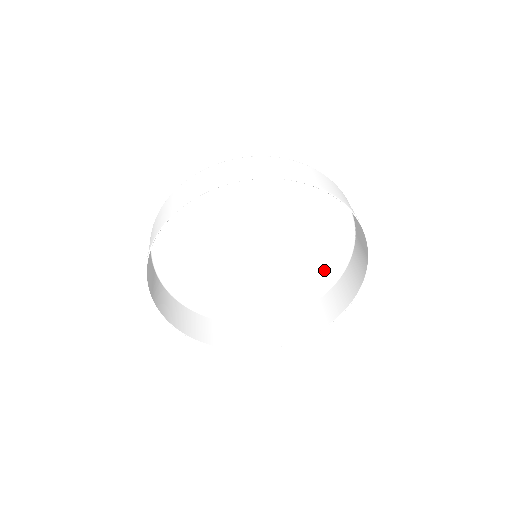
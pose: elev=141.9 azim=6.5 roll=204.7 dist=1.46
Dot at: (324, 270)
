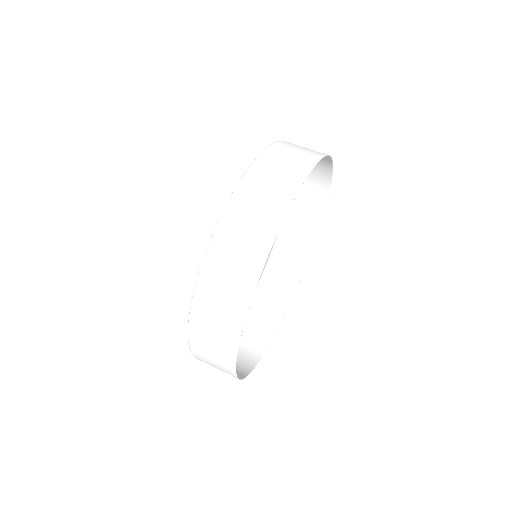
Dot at: occluded
